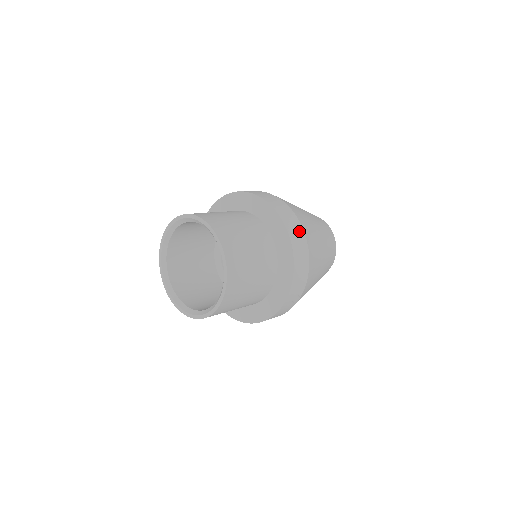
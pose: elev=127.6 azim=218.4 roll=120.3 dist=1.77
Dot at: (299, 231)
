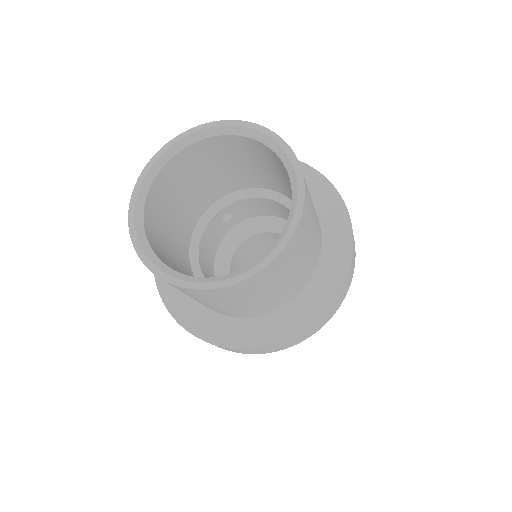
Dot at: occluded
